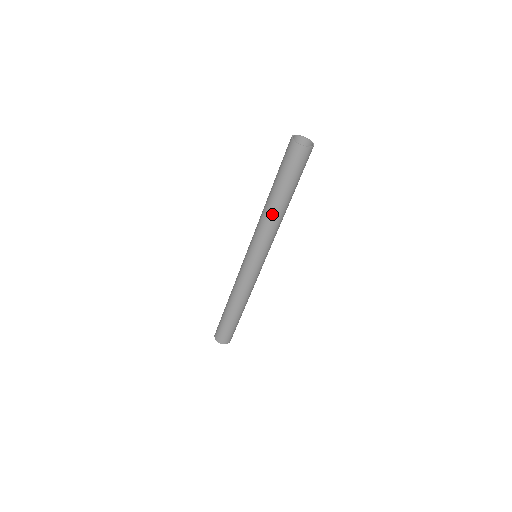
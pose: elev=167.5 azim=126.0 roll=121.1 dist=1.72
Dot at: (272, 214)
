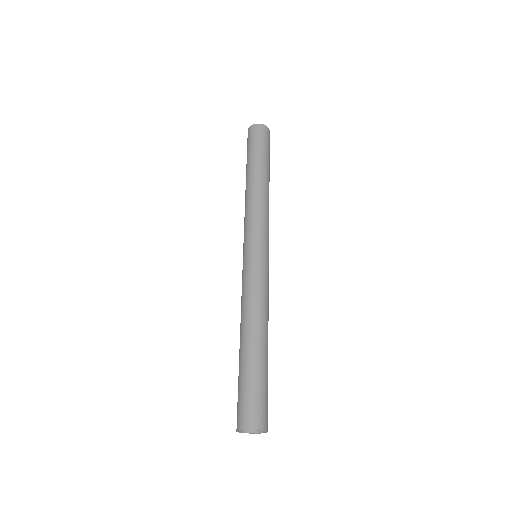
Dot at: (260, 188)
